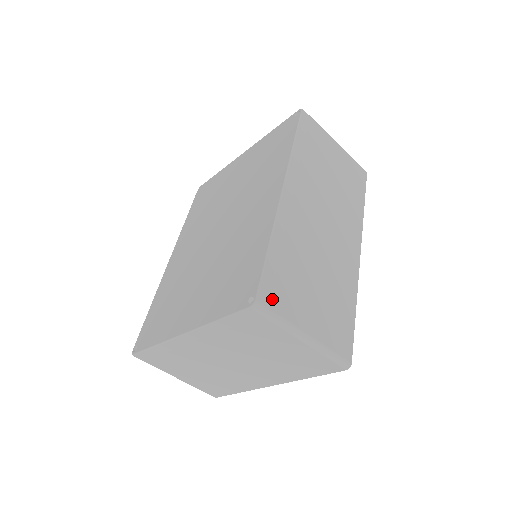
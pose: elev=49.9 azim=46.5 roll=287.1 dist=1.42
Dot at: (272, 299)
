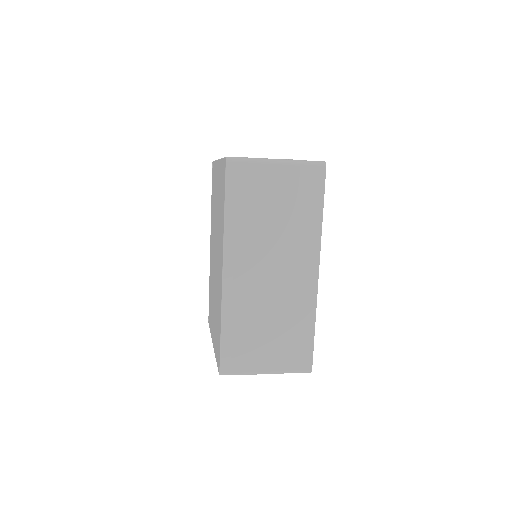
Dot at: (232, 366)
